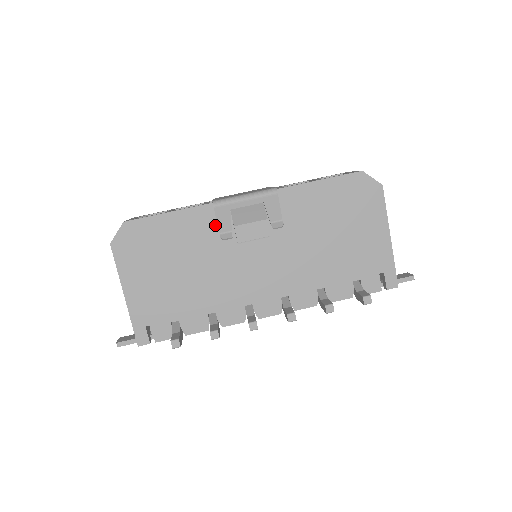
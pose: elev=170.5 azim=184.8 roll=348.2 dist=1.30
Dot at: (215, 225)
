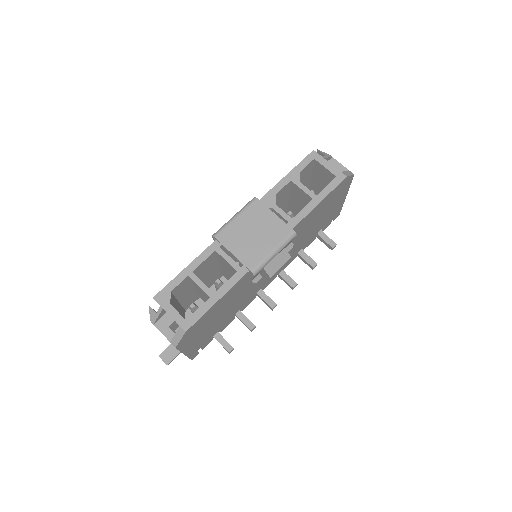
Dot at: (248, 279)
